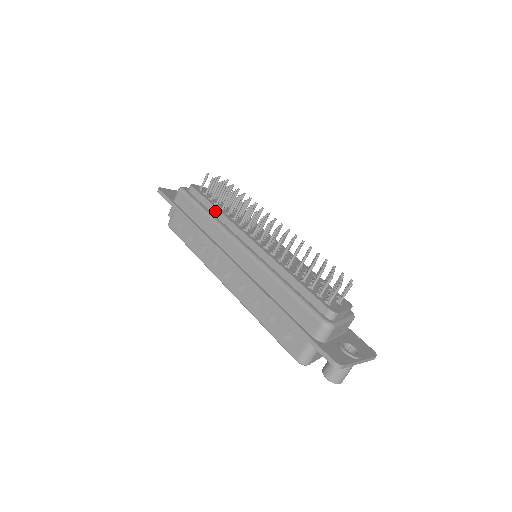
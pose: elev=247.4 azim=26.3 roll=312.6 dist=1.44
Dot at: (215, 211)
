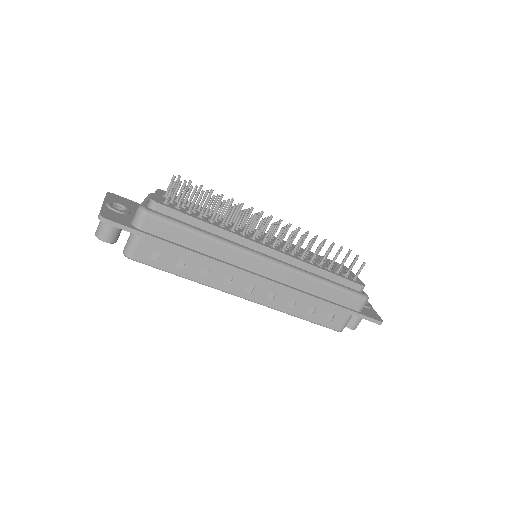
Dot at: (211, 228)
